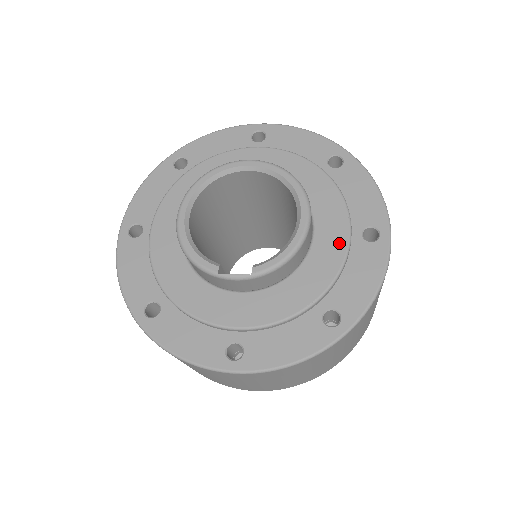
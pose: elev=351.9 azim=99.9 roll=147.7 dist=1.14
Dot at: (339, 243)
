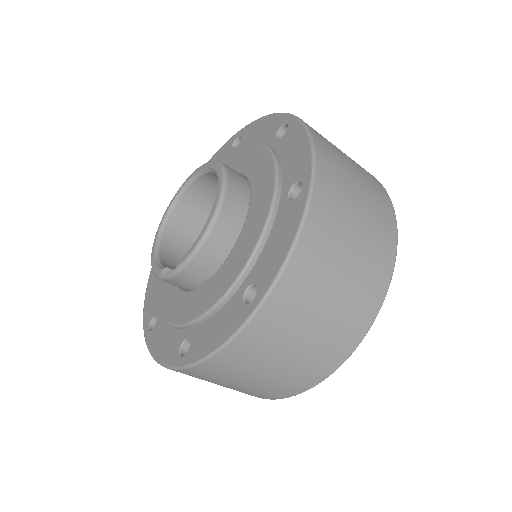
Dot at: (263, 212)
